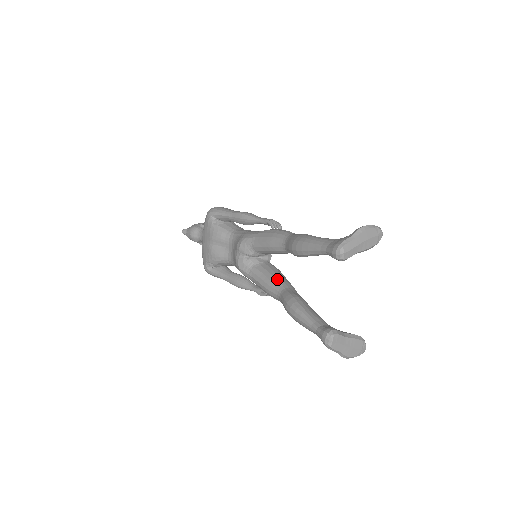
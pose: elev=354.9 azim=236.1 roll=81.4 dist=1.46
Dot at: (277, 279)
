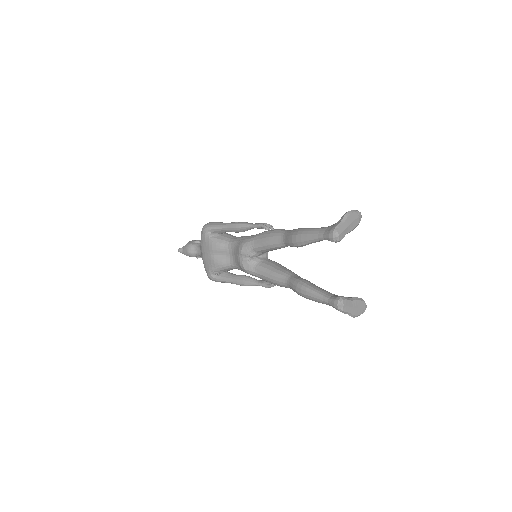
Dot at: (281, 270)
